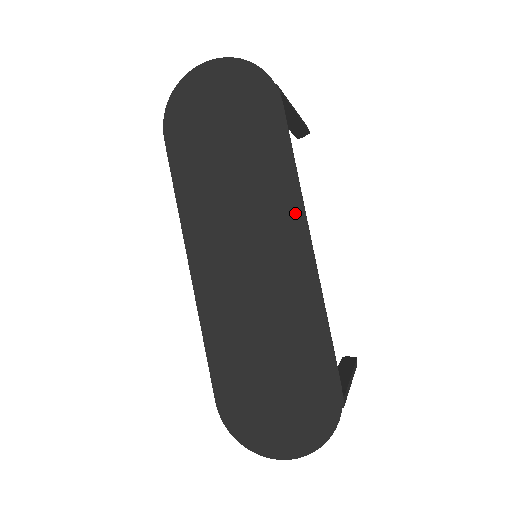
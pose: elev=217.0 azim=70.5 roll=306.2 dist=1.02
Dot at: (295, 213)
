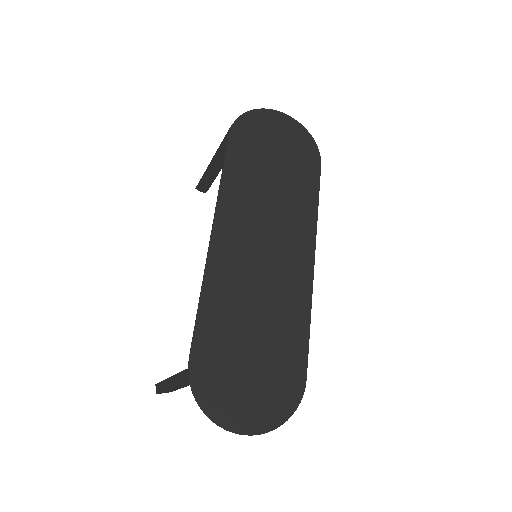
Dot at: (309, 236)
